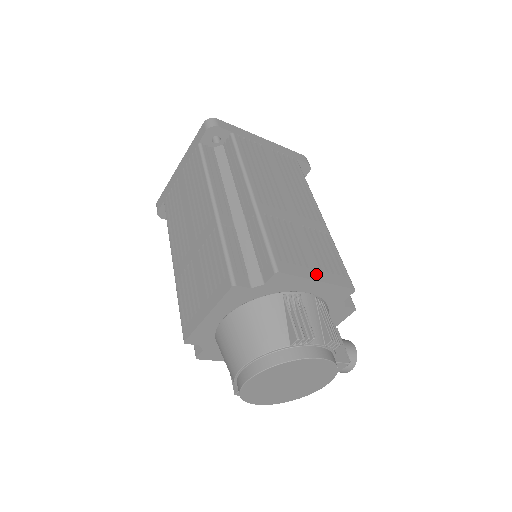
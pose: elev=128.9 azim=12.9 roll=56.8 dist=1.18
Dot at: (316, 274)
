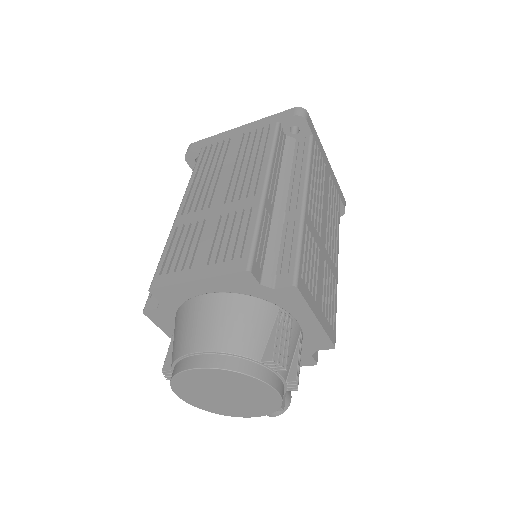
Dot at: (318, 311)
